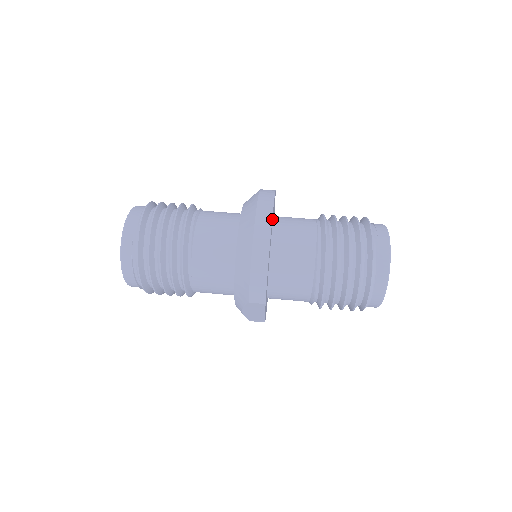
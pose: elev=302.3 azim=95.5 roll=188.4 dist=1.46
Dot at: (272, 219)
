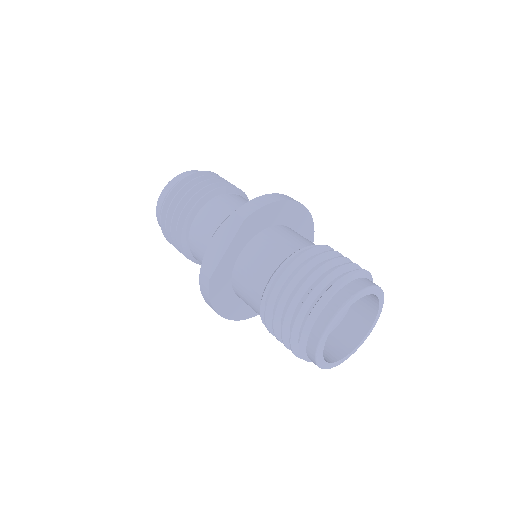
Dot at: (303, 215)
